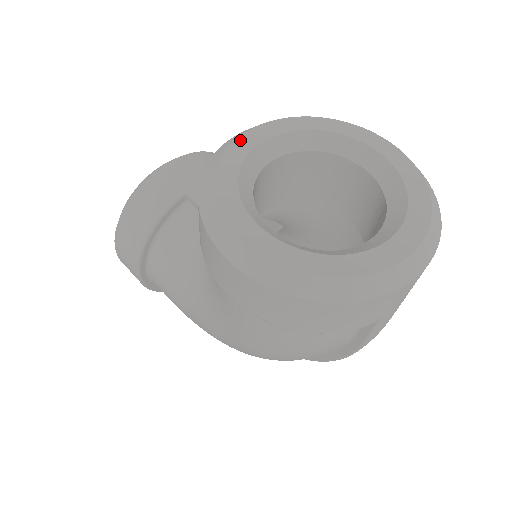
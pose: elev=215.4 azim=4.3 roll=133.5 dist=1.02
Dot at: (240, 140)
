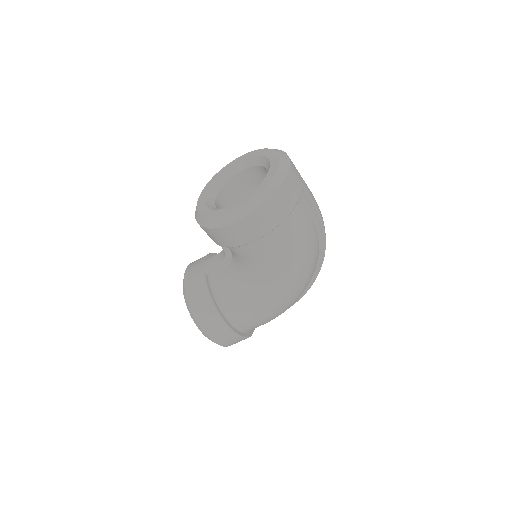
Dot at: (198, 208)
